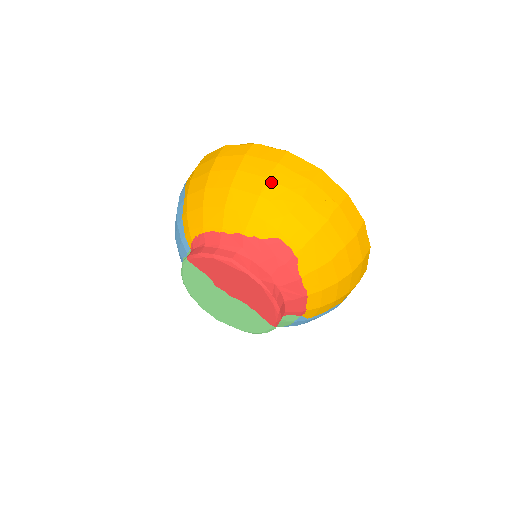
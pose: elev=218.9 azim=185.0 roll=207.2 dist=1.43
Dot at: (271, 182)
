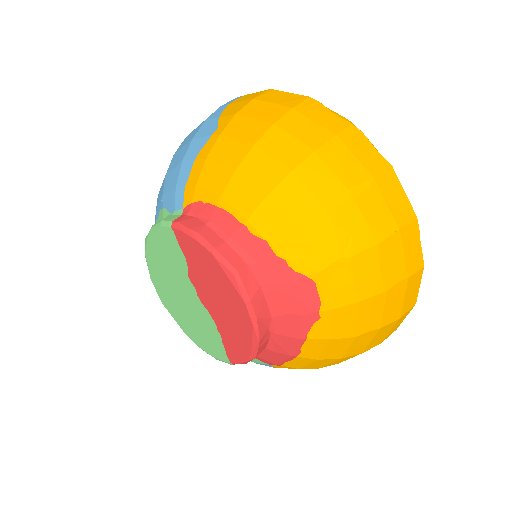
Dot at: (351, 200)
